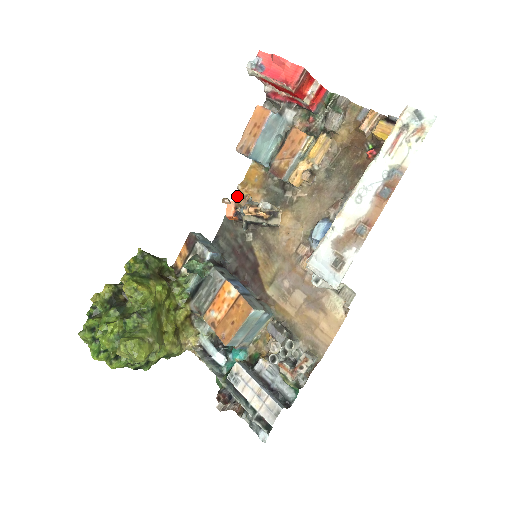
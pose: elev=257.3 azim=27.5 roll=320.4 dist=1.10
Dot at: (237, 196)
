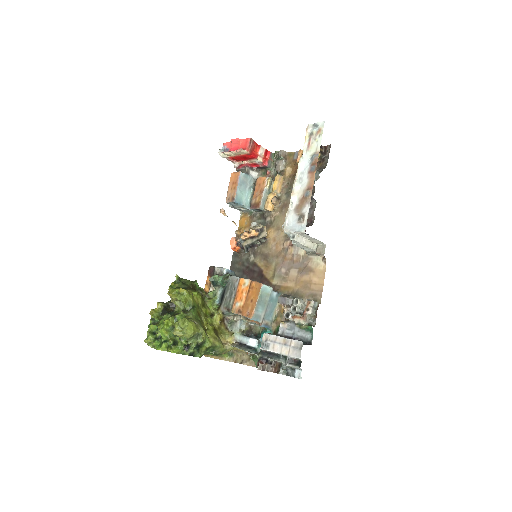
Dot at: occluded
